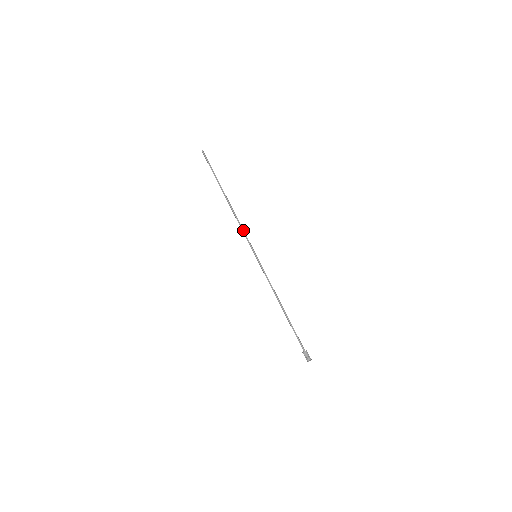
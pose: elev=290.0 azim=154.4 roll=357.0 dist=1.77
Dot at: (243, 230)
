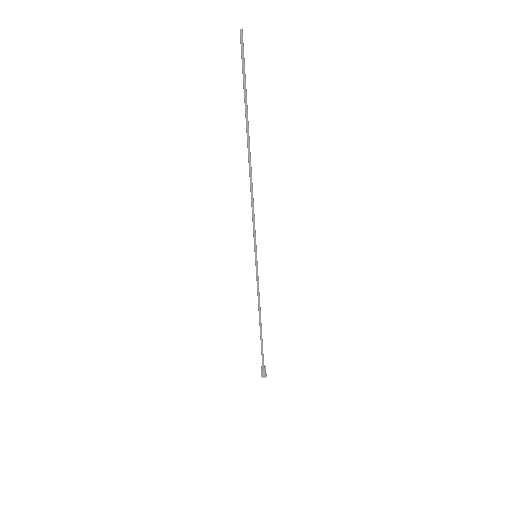
Dot at: (253, 215)
